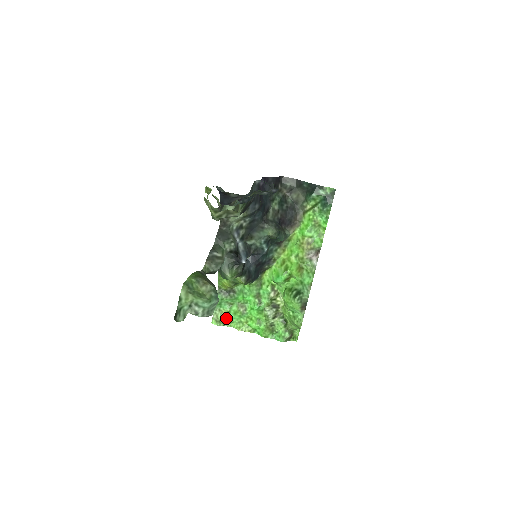
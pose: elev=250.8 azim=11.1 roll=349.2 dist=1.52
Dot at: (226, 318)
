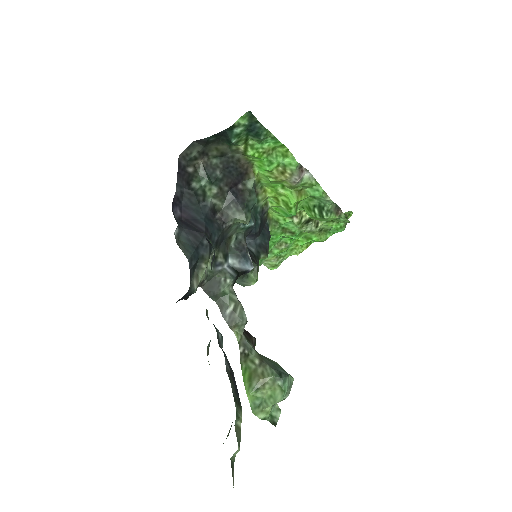
Dot at: (278, 259)
